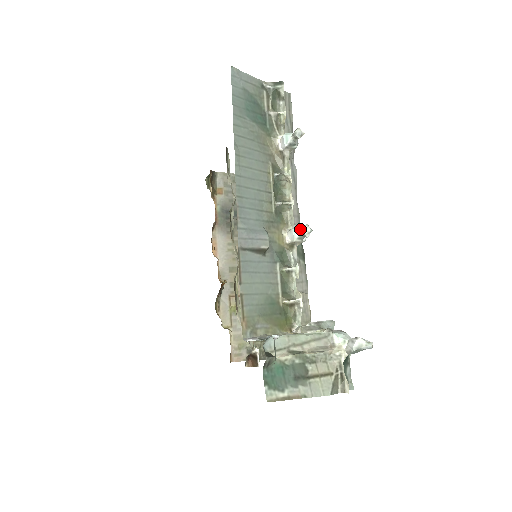
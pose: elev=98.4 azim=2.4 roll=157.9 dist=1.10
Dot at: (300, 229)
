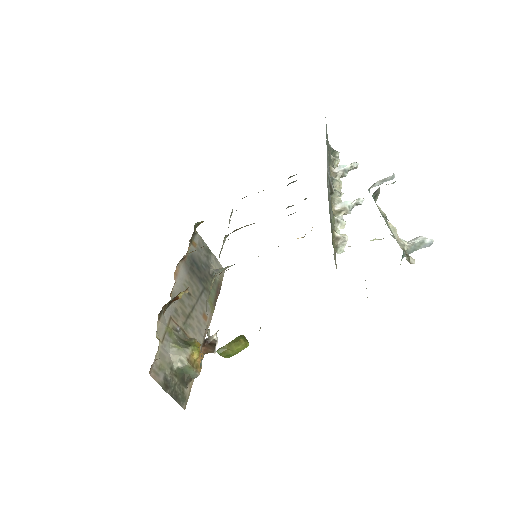
Dot at: (352, 202)
